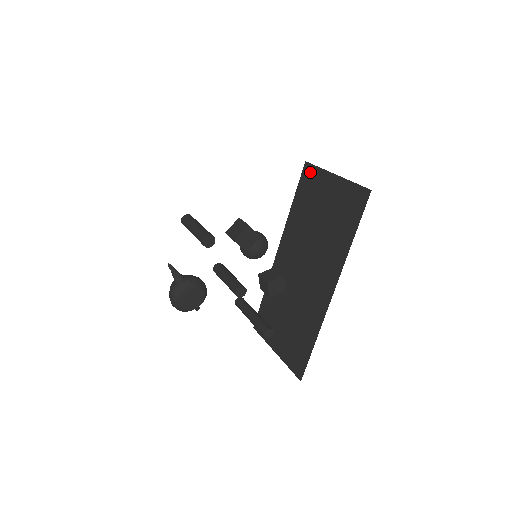
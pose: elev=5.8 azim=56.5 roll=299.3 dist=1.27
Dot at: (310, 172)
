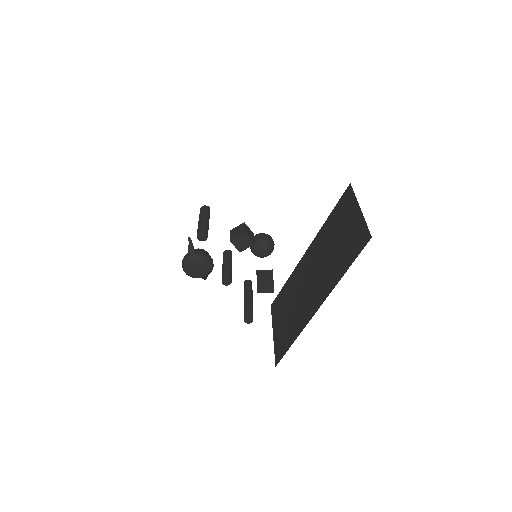
Dot at: (348, 195)
